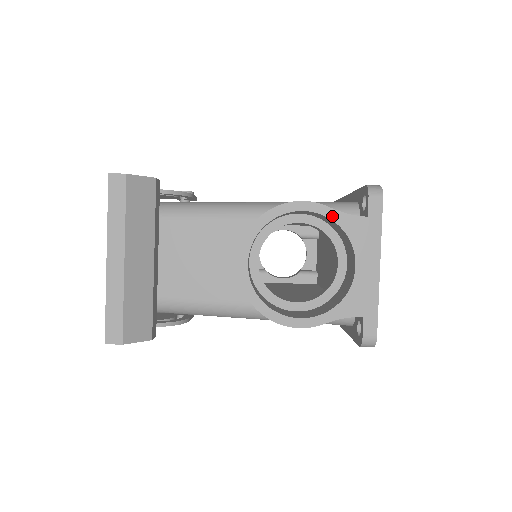
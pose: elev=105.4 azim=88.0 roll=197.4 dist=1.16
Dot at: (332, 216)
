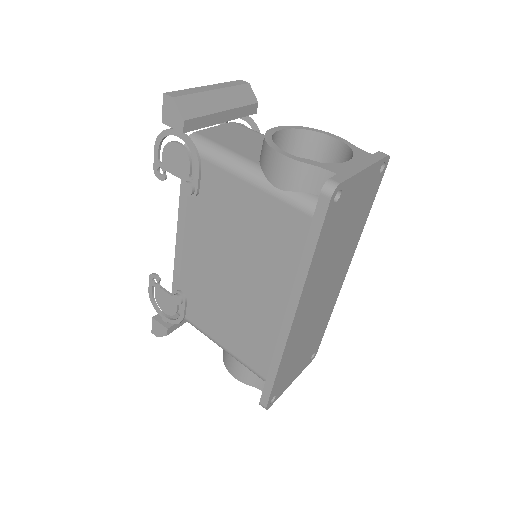
Dot at: (349, 145)
